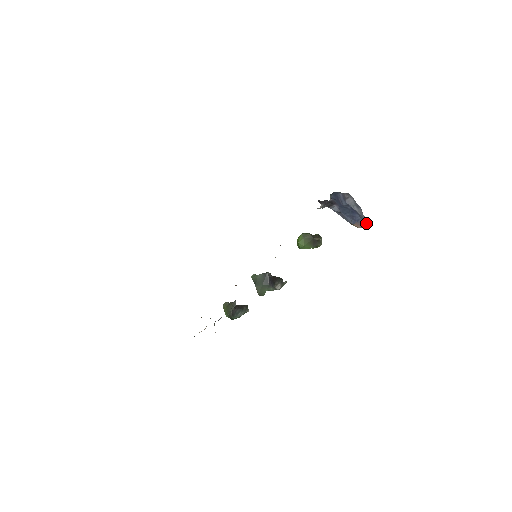
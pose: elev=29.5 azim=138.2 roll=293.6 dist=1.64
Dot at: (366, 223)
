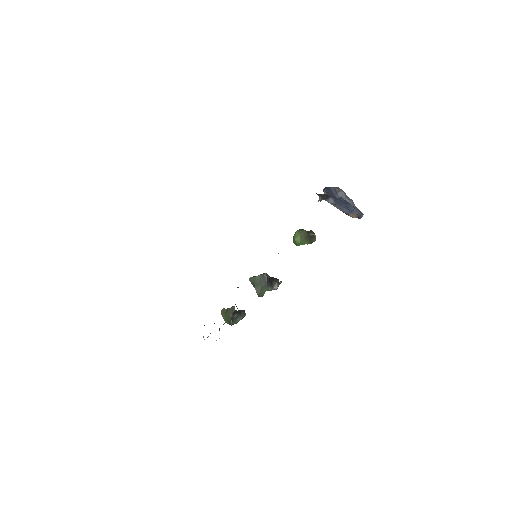
Dot at: (359, 213)
